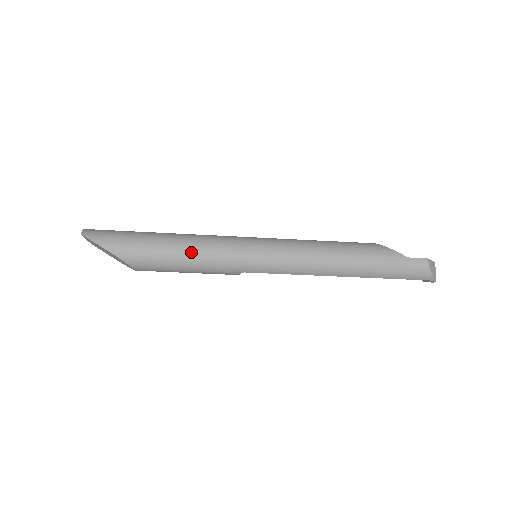
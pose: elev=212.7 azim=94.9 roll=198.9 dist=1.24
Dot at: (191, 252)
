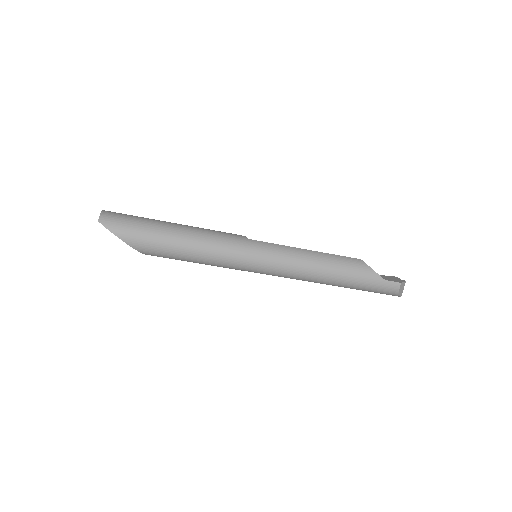
Dot at: (200, 252)
